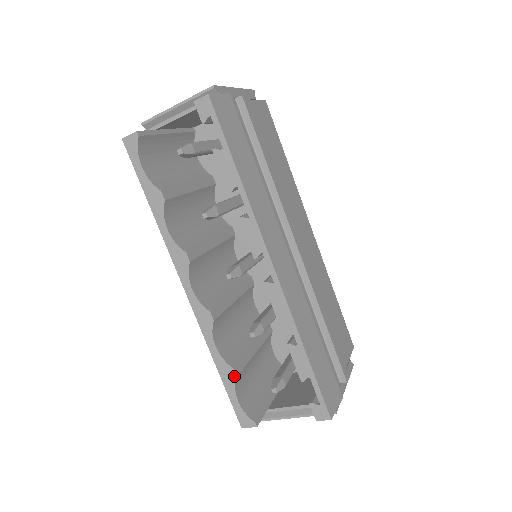
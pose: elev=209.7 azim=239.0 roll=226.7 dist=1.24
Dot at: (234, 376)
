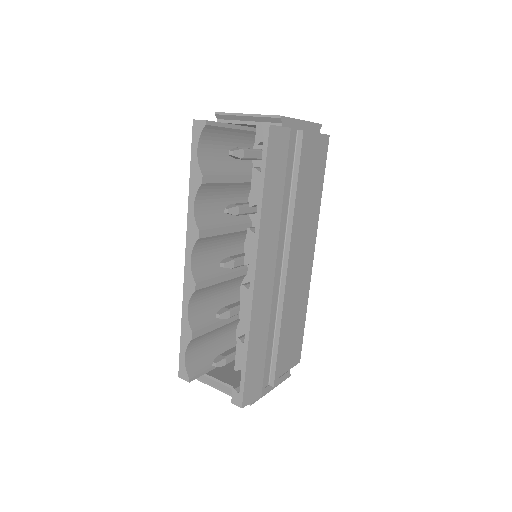
Dot at: (190, 338)
